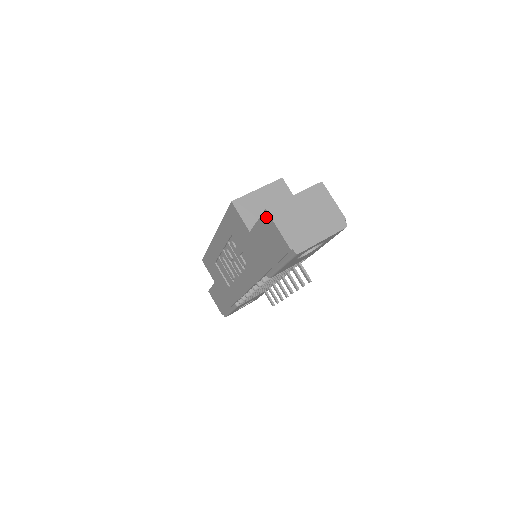
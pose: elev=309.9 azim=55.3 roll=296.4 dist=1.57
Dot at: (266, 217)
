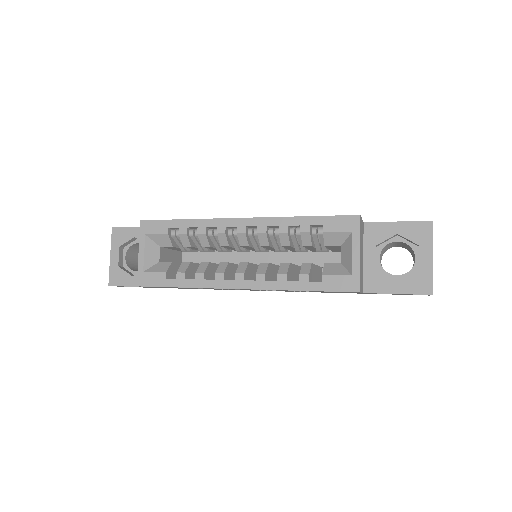
Dot at: occluded
